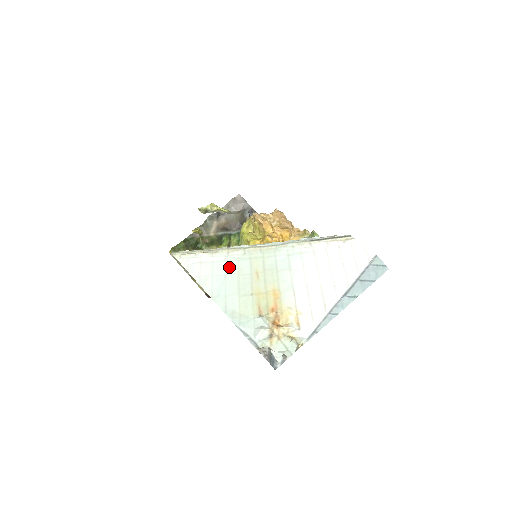
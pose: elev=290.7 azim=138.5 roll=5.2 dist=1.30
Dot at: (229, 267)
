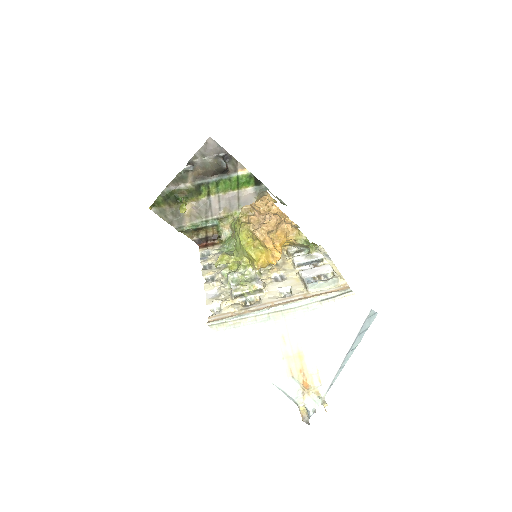
Dot at: (260, 334)
